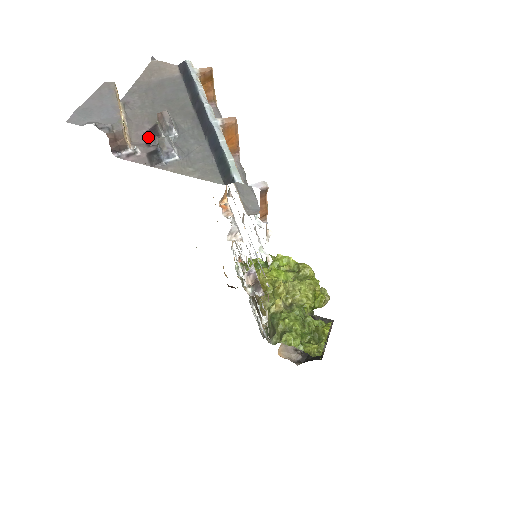
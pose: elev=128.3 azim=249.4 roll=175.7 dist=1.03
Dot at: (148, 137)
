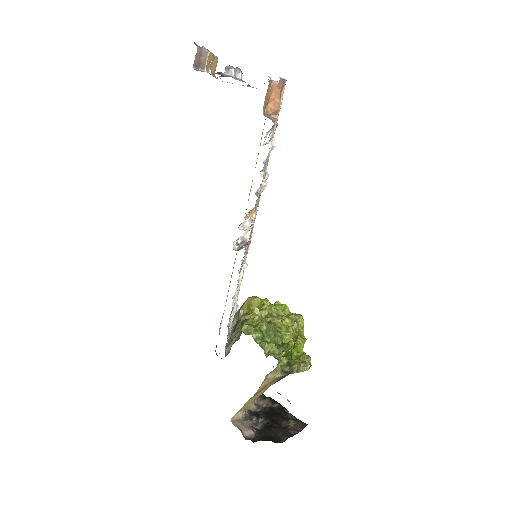
Dot at: (221, 76)
